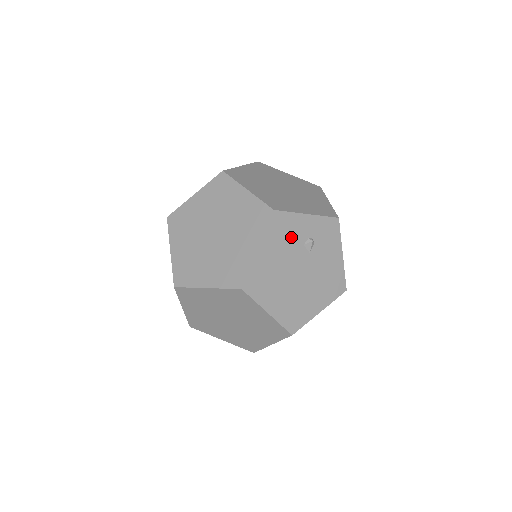
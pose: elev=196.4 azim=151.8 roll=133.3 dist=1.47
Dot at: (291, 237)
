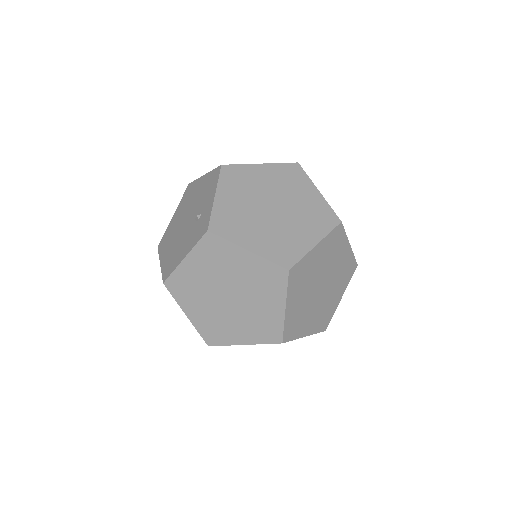
Dot at: occluded
